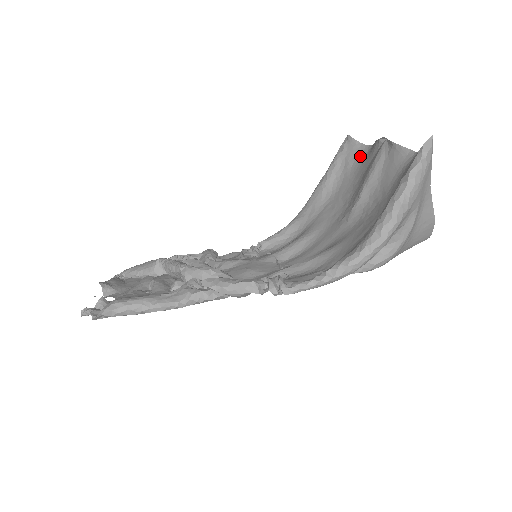
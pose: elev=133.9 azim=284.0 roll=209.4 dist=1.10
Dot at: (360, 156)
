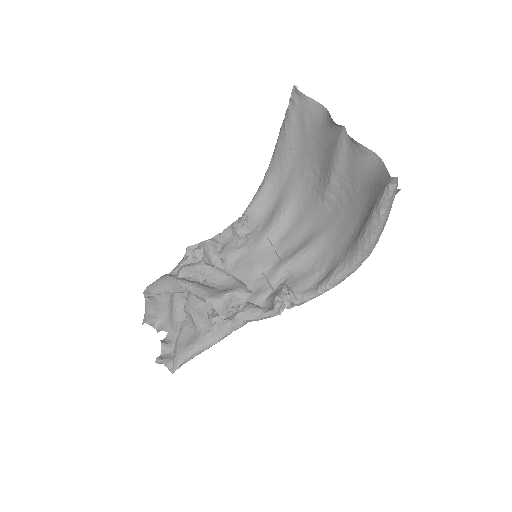
Dot at: (316, 117)
